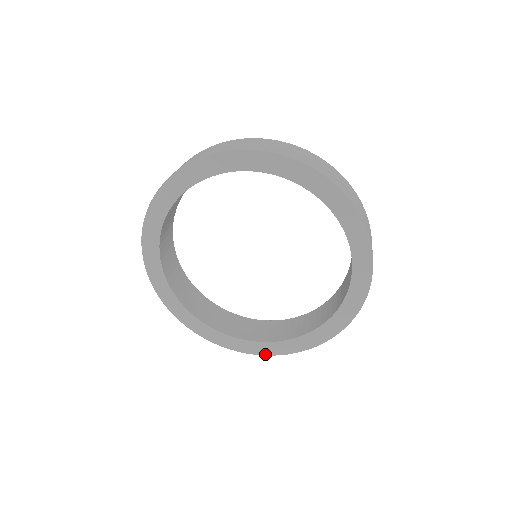
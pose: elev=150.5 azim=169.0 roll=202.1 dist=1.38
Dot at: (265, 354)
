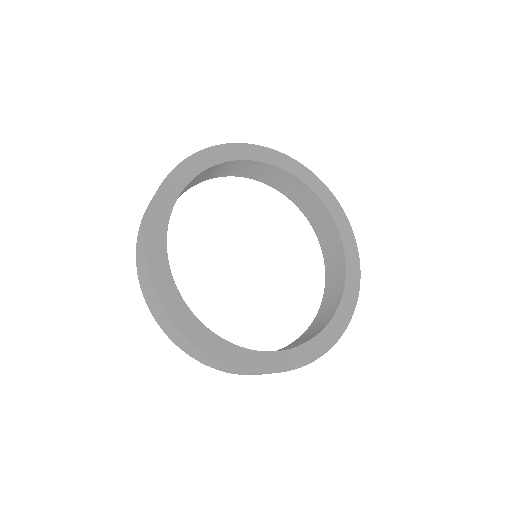
Dot at: (177, 325)
